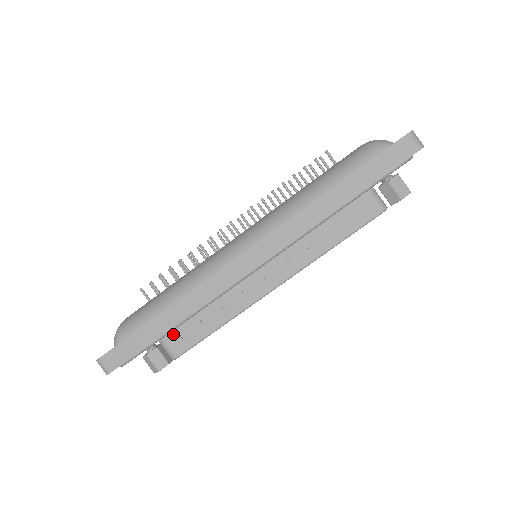
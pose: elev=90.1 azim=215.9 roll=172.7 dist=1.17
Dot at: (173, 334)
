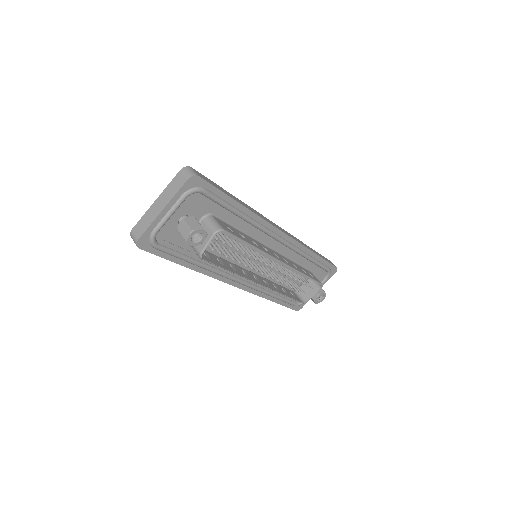
Dot at: (221, 222)
